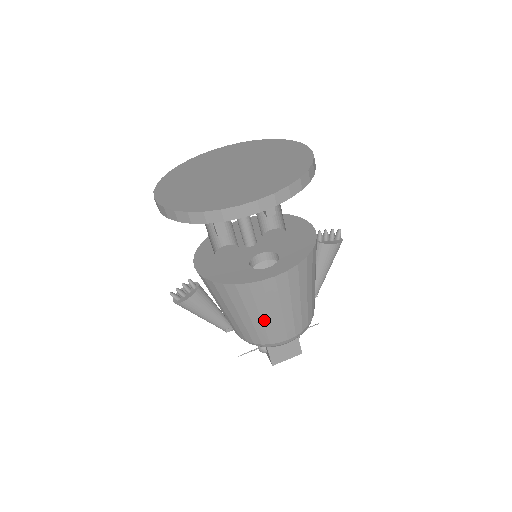
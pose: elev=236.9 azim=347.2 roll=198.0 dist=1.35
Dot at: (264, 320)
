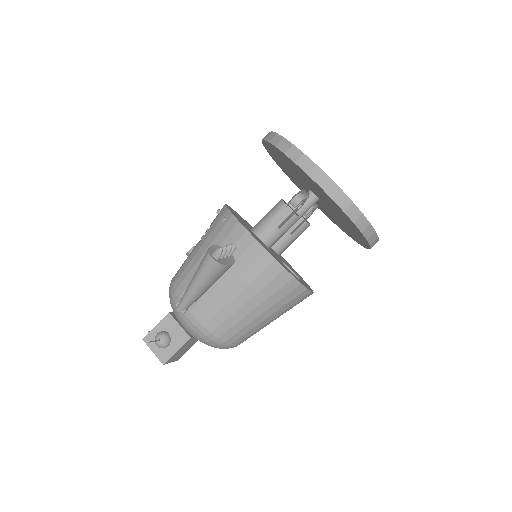
Dot at: (262, 322)
